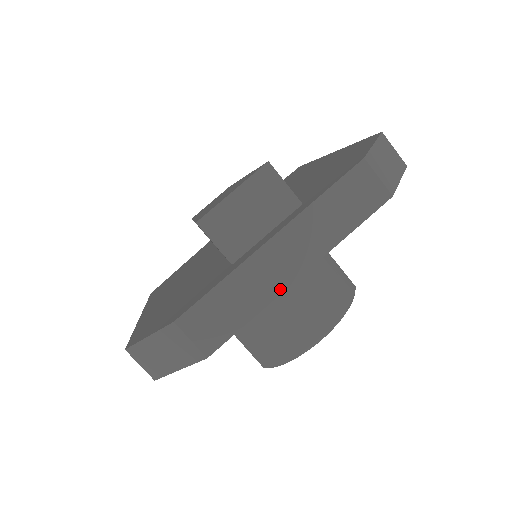
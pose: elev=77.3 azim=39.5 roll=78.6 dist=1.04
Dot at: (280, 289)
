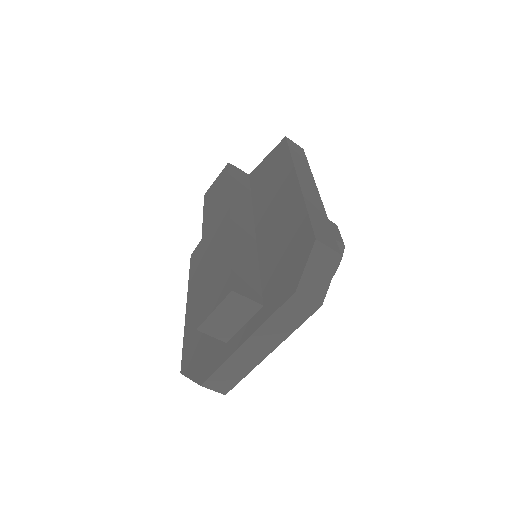
Dot at: (258, 362)
